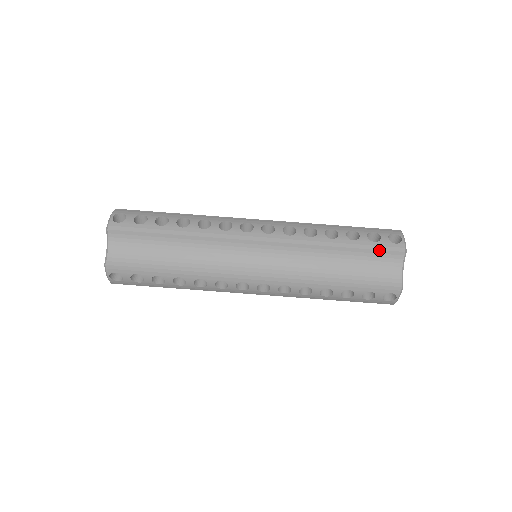
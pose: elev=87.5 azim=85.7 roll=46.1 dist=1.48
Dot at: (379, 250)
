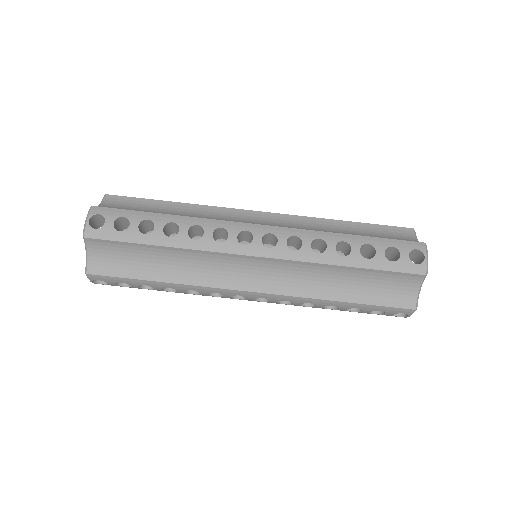
Dot at: (396, 272)
